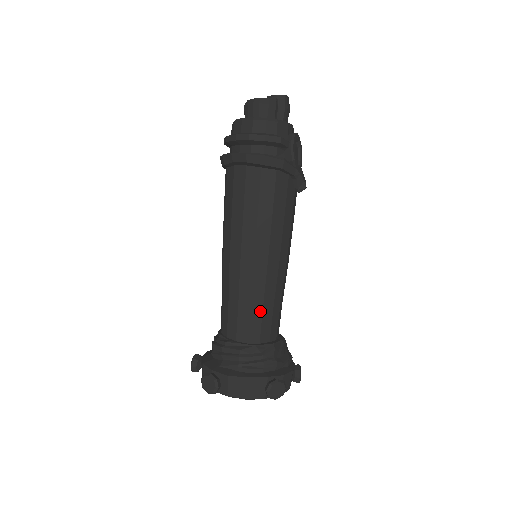
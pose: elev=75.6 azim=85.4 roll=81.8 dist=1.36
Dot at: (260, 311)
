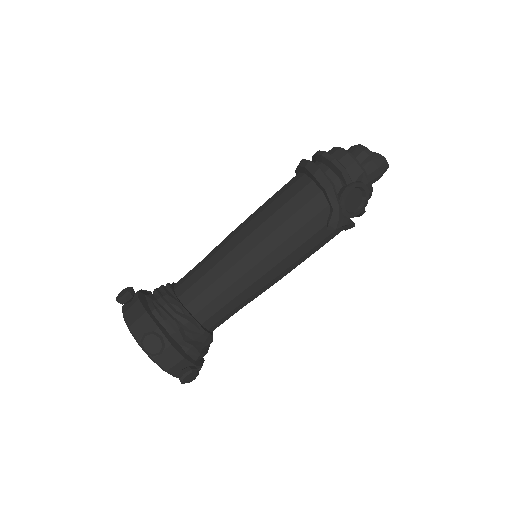
Dot at: (210, 282)
